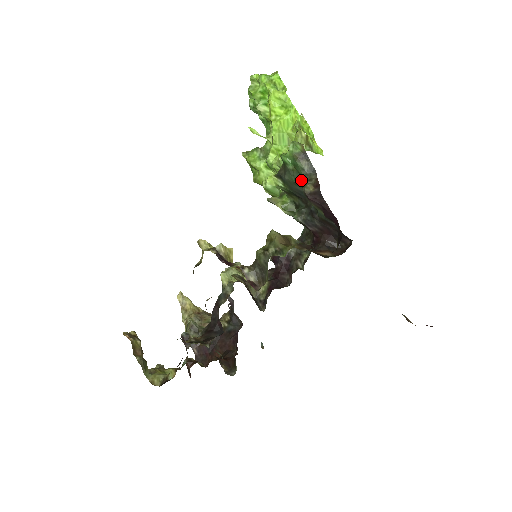
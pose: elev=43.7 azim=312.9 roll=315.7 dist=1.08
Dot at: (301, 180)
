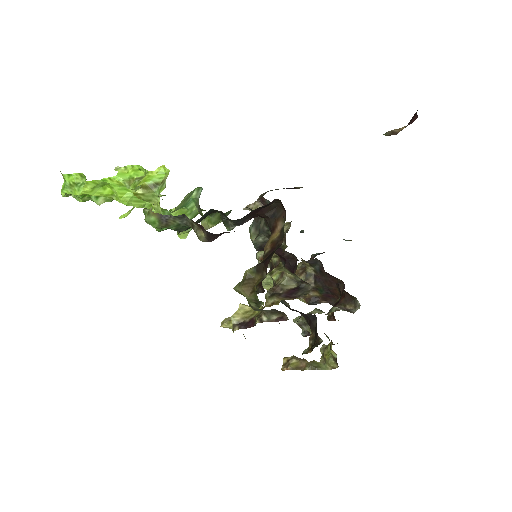
Dot at: occluded
